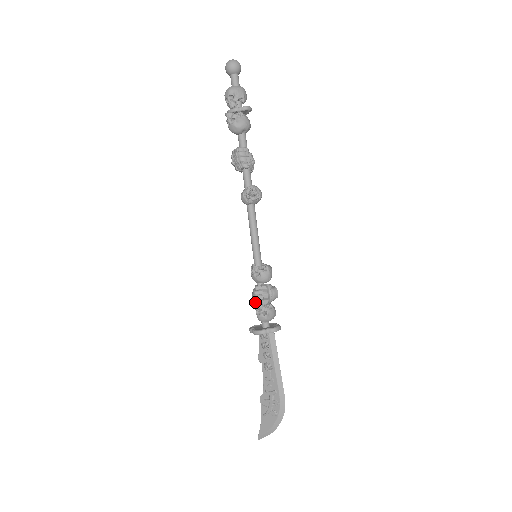
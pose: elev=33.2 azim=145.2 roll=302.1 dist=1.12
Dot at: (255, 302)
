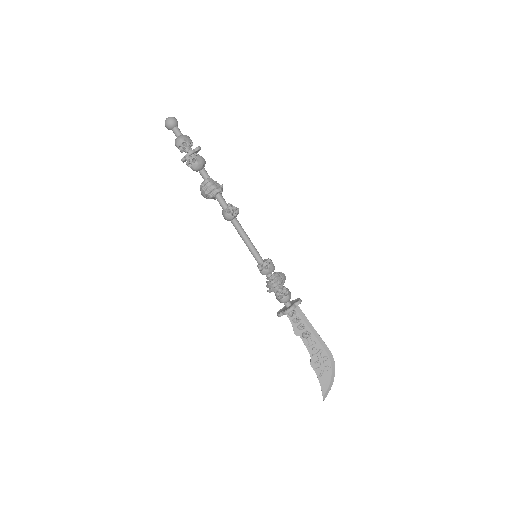
Dot at: (275, 290)
